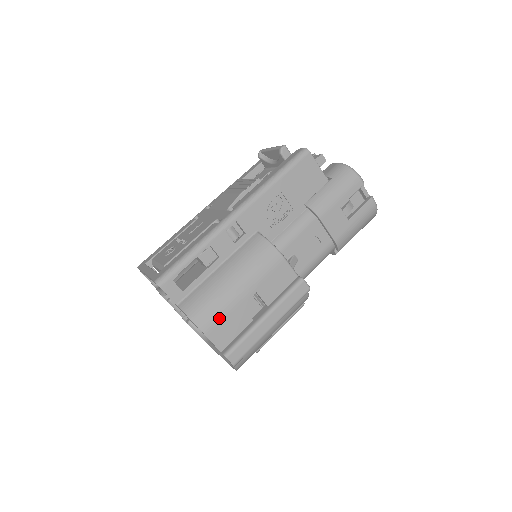
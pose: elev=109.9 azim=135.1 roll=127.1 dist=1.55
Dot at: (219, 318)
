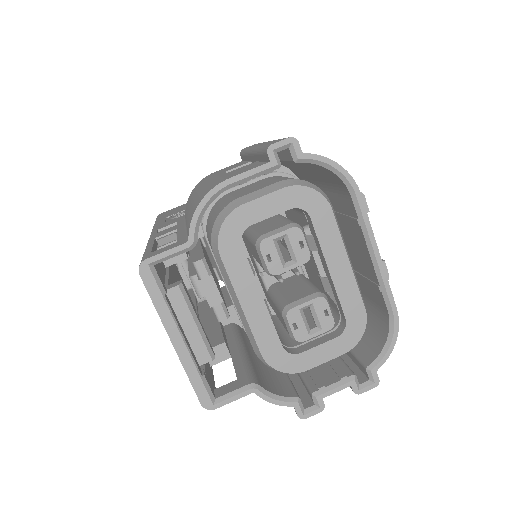
Dot at: occluded
